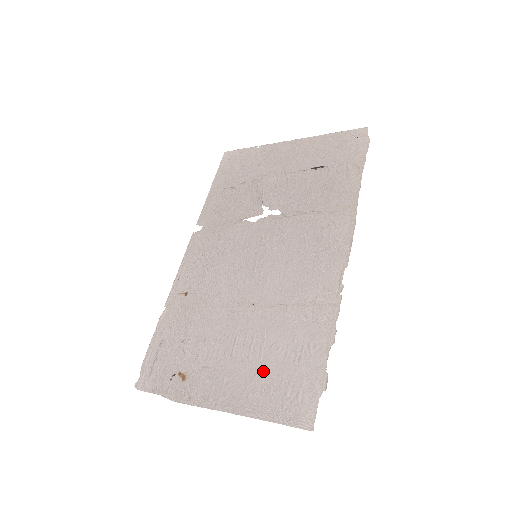
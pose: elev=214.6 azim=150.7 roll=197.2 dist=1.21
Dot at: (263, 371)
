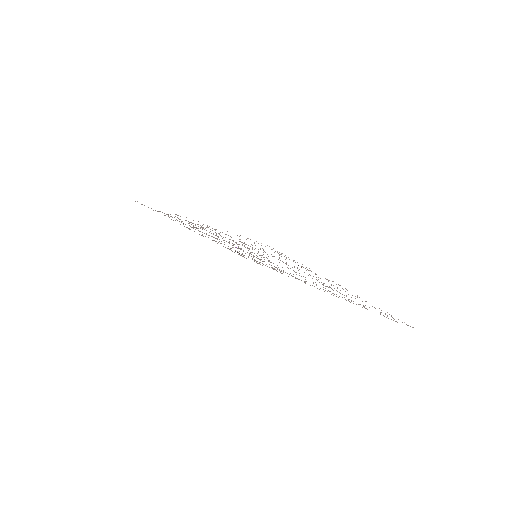
Dot at: occluded
